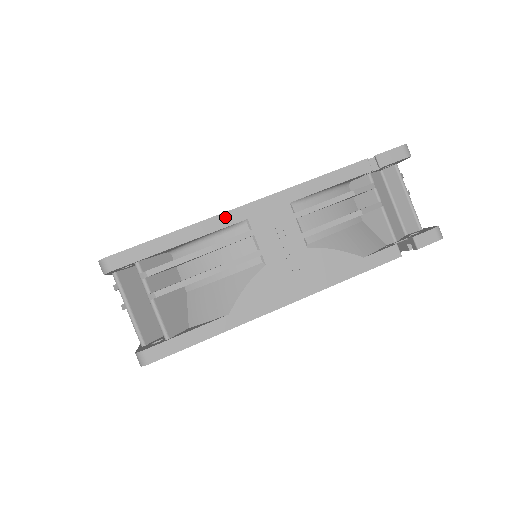
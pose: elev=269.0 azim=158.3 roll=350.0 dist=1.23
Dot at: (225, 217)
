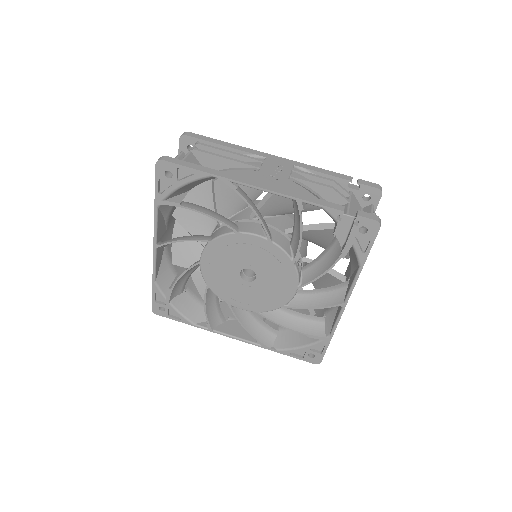
Dot at: (256, 152)
